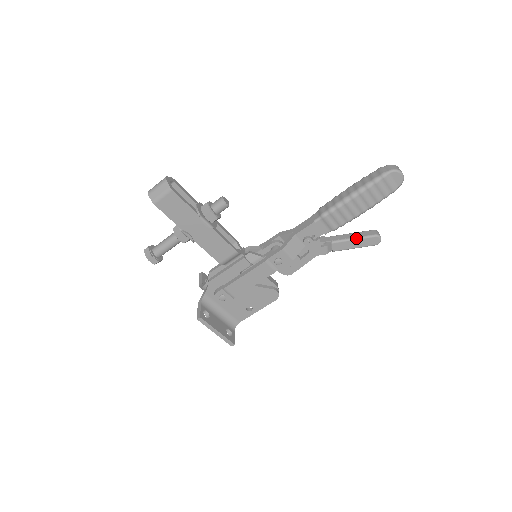
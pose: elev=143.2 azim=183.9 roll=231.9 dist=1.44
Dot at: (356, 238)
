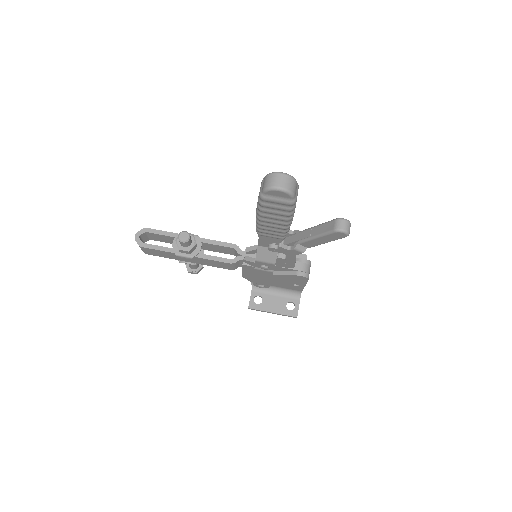
Dot at: (317, 236)
